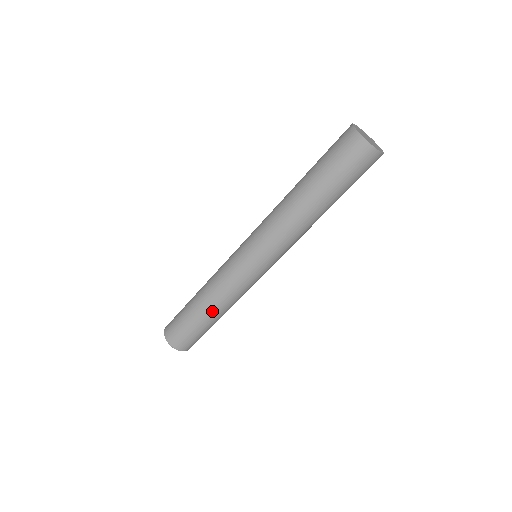
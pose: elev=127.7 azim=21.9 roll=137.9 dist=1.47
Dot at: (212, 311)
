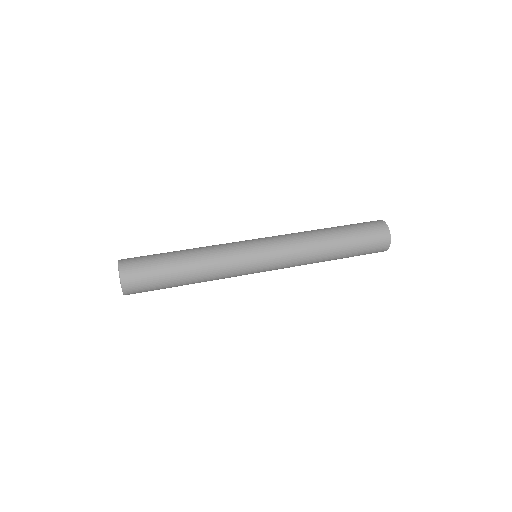
Dot at: (192, 274)
